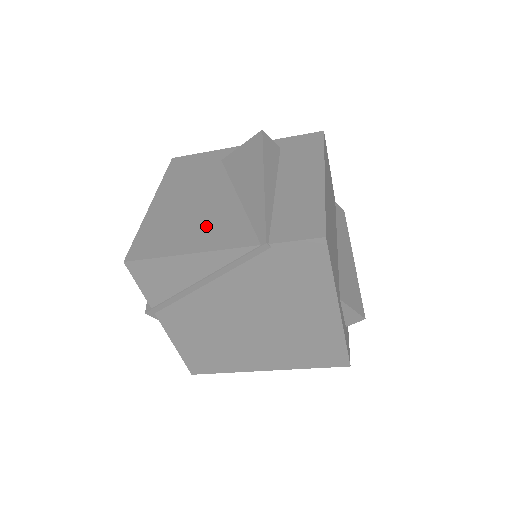
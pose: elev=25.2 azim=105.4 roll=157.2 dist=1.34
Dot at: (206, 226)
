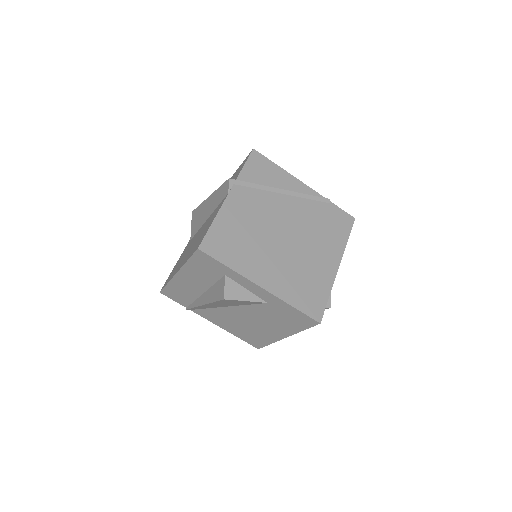
Dot at: occluded
